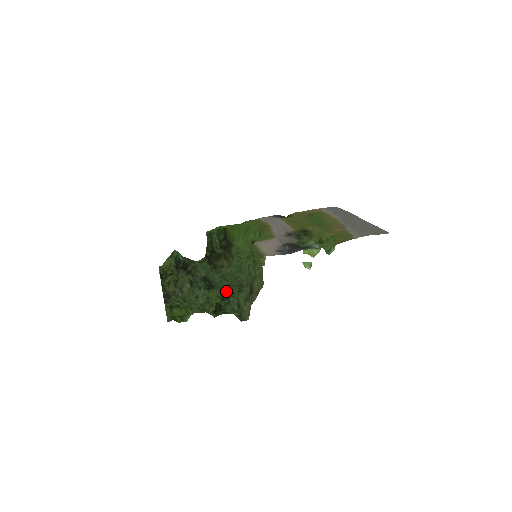
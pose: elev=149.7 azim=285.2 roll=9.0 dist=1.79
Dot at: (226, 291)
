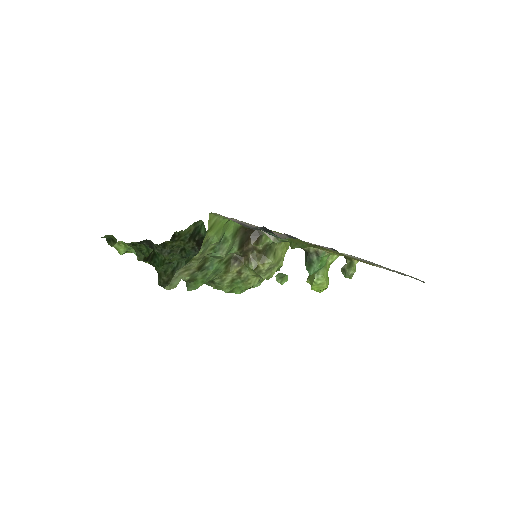
Dot at: occluded
